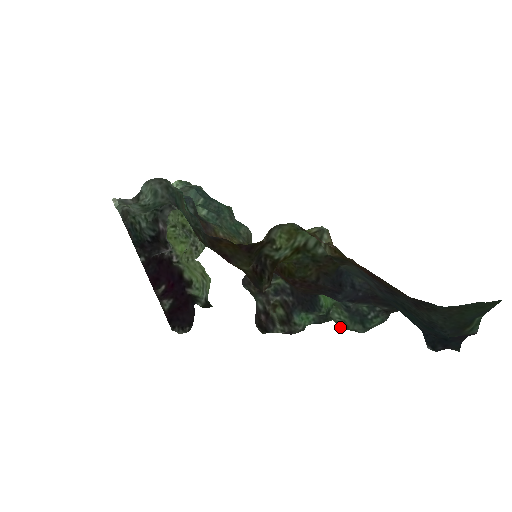
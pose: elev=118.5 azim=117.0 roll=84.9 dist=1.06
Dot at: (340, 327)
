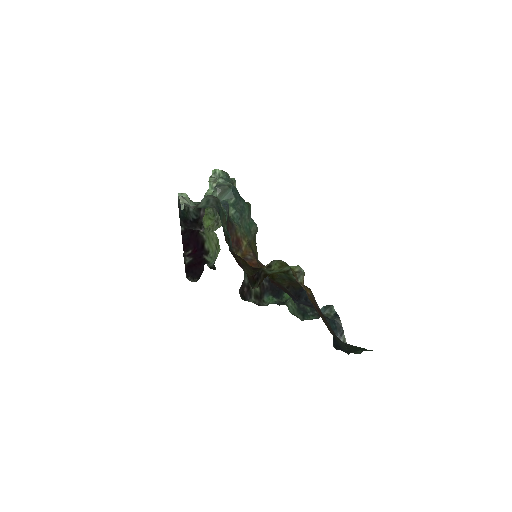
Dot at: (290, 312)
